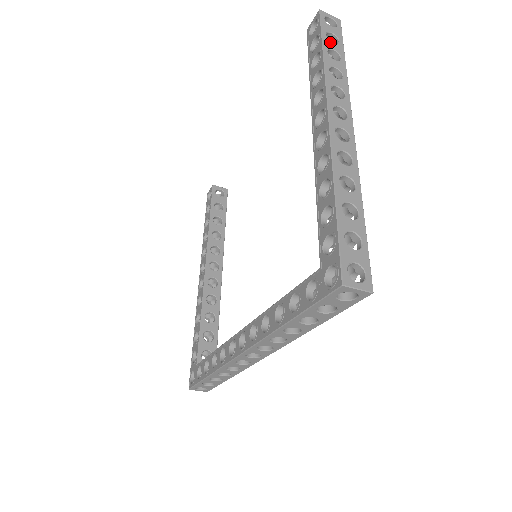
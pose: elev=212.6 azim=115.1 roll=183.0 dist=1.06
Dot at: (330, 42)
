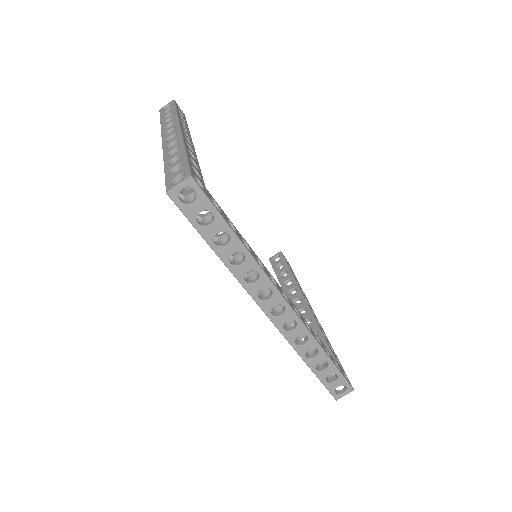
Dot at: (165, 114)
